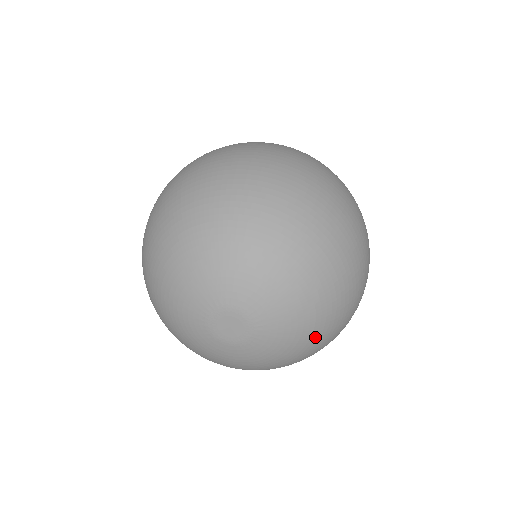
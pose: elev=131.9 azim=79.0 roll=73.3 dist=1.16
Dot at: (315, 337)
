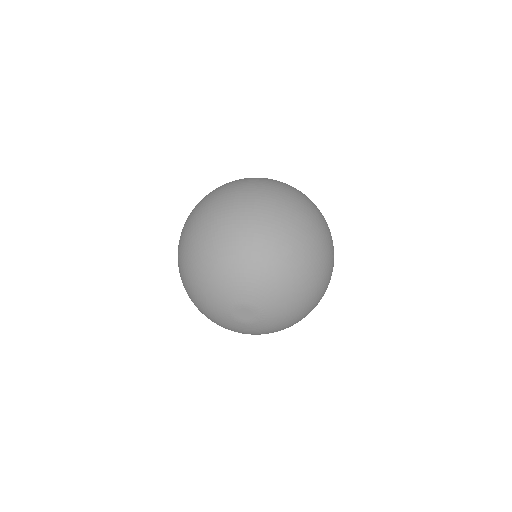
Dot at: (299, 314)
